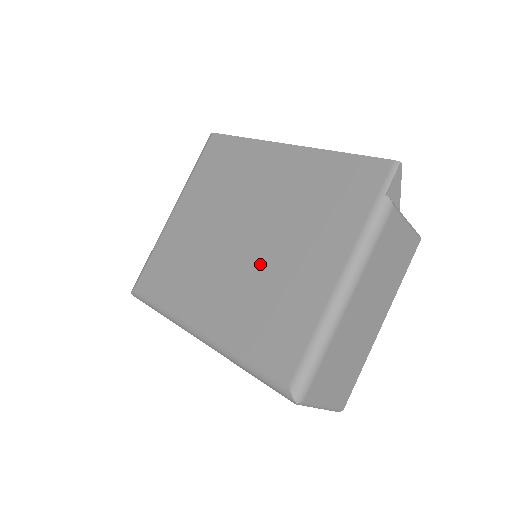
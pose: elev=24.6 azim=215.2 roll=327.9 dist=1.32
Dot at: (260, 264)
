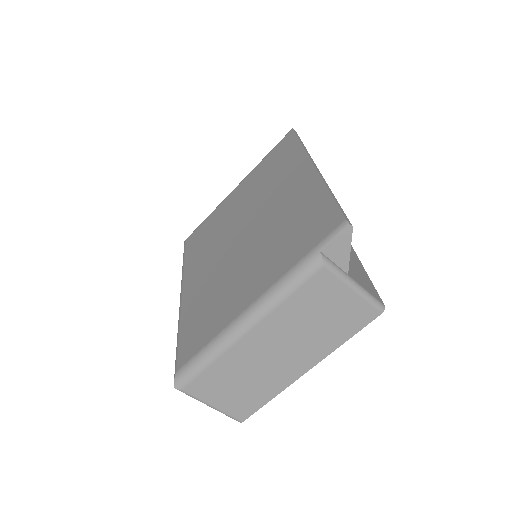
Dot at: (231, 264)
